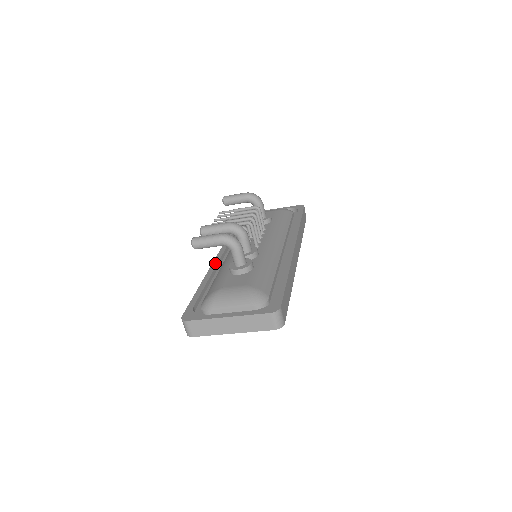
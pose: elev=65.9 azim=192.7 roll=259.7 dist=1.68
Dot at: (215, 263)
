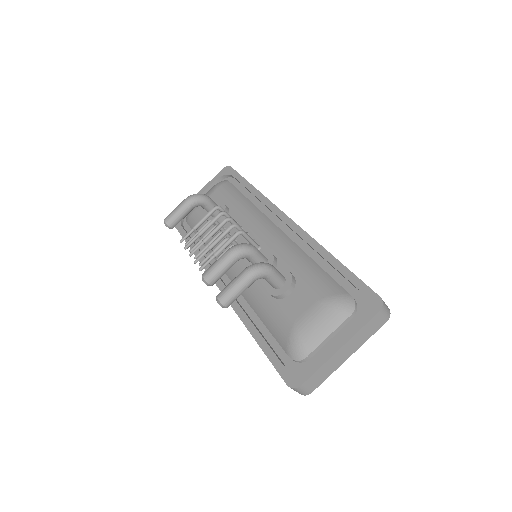
Dot at: occluded
